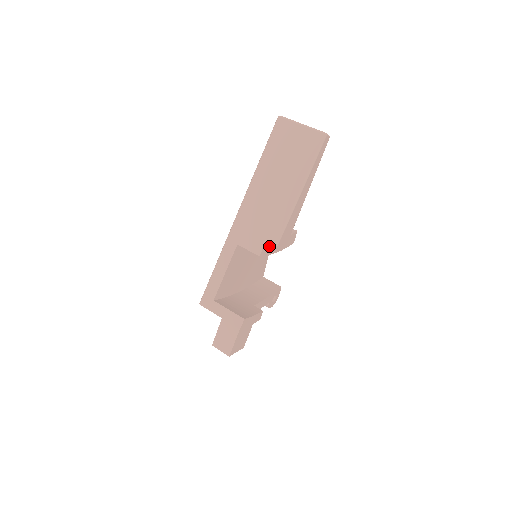
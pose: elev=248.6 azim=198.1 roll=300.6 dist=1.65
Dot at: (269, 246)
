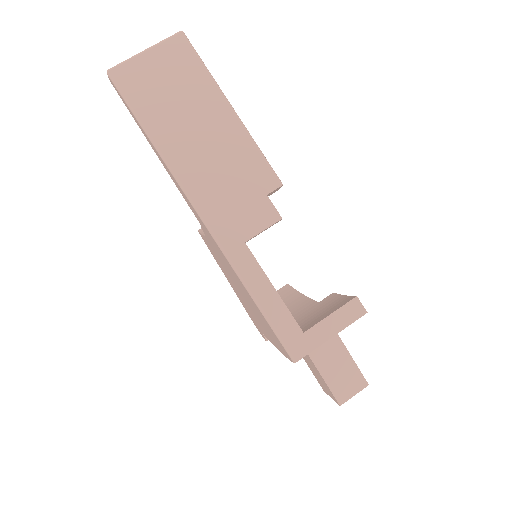
Dot at: occluded
